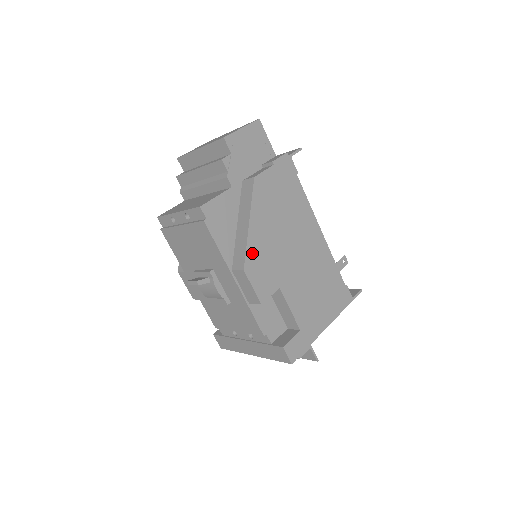
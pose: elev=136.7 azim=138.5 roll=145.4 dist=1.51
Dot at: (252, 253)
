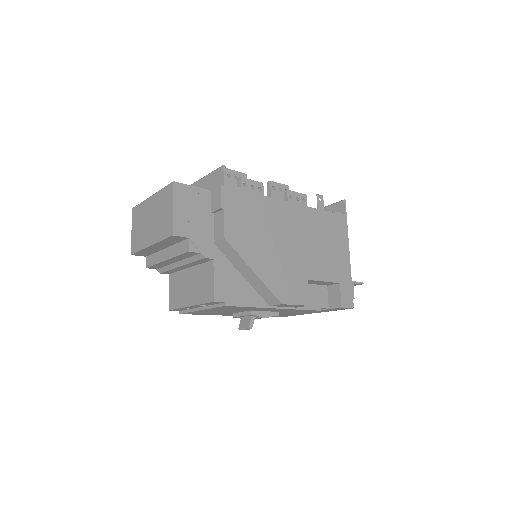
Dot at: (275, 287)
